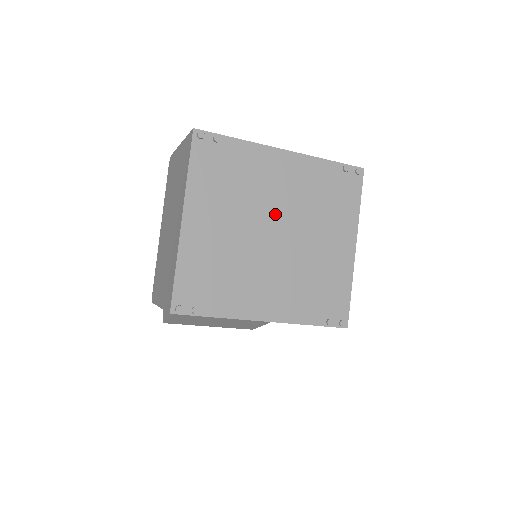
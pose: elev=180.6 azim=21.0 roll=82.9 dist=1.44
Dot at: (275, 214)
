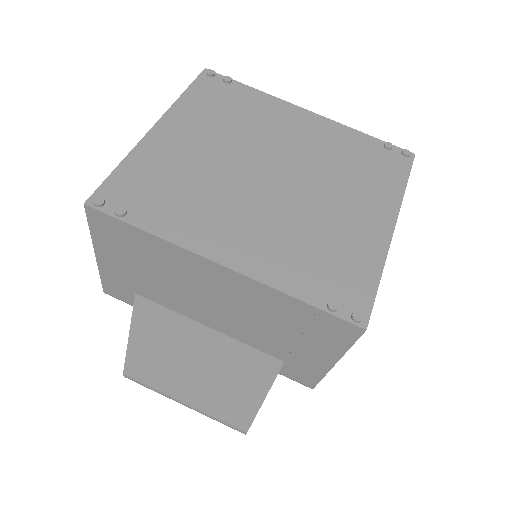
Dot at: (277, 157)
